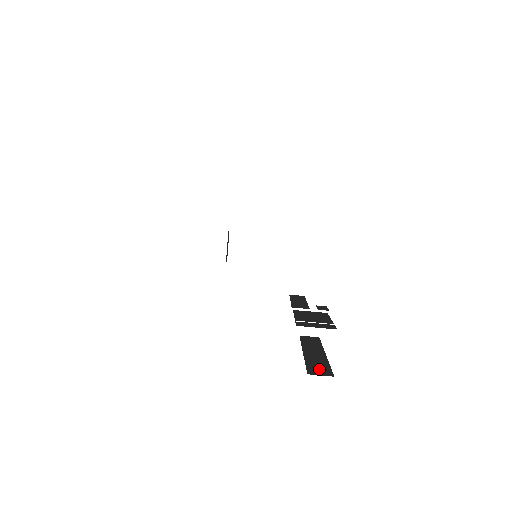
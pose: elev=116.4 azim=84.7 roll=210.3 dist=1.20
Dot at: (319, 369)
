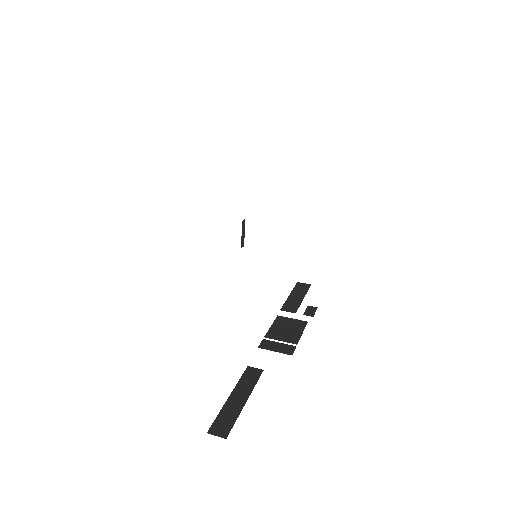
Dot at: (222, 426)
